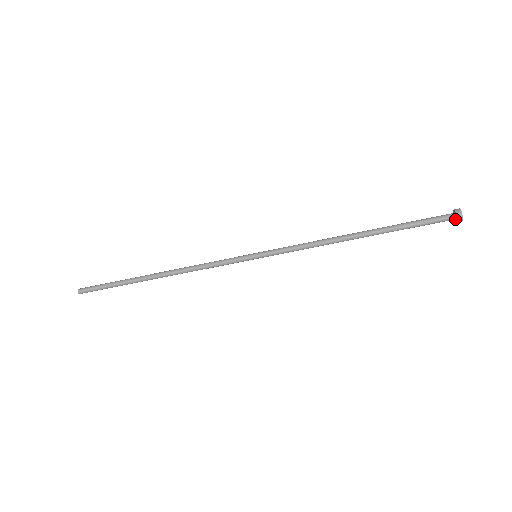
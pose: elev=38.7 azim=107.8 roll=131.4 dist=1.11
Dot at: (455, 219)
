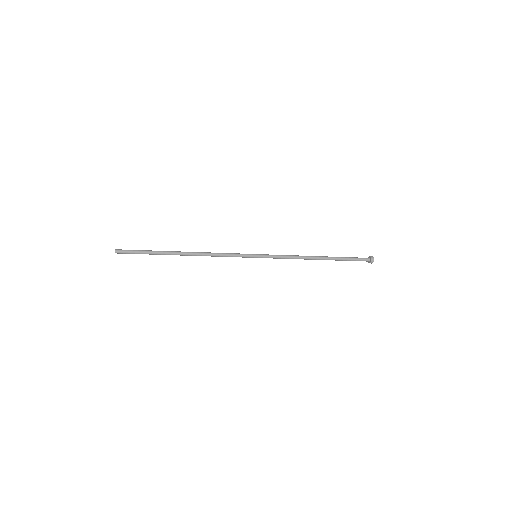
Dot at: (368, 260)
